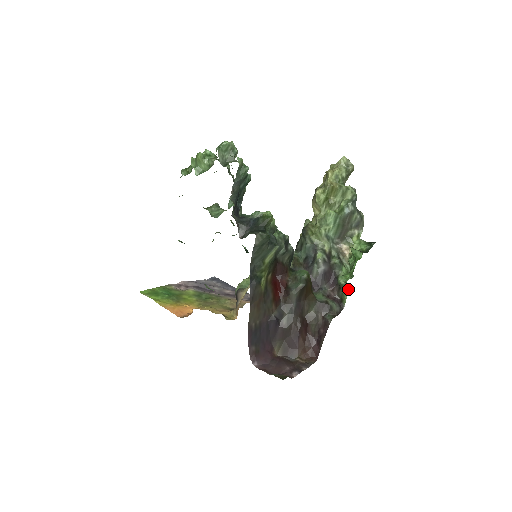
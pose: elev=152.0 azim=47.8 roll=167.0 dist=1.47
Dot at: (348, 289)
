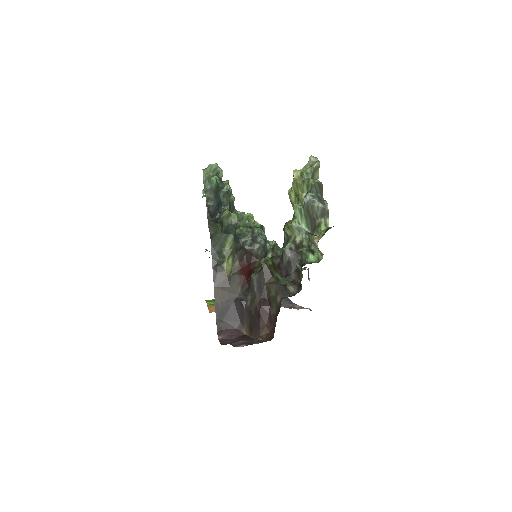
Dot at: (301, 271)
